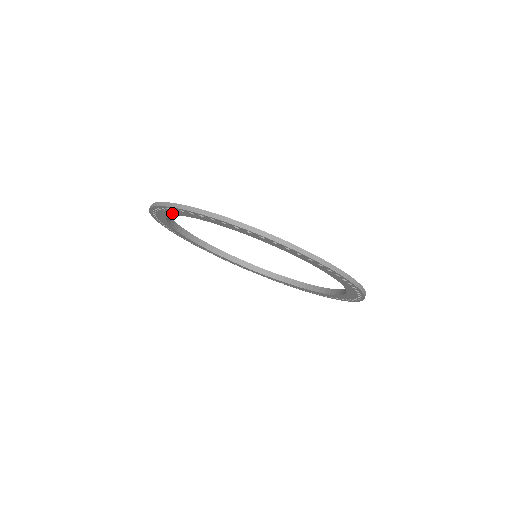
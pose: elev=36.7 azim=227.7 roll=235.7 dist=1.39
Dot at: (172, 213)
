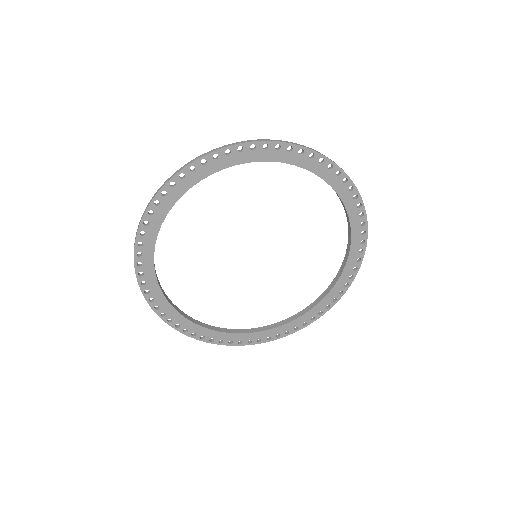
Dot at: (254, 157)
